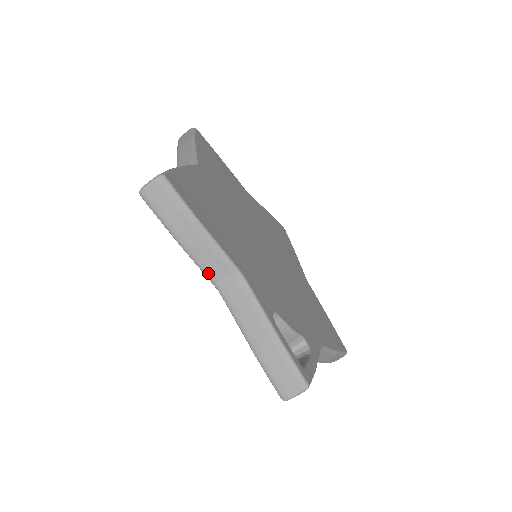
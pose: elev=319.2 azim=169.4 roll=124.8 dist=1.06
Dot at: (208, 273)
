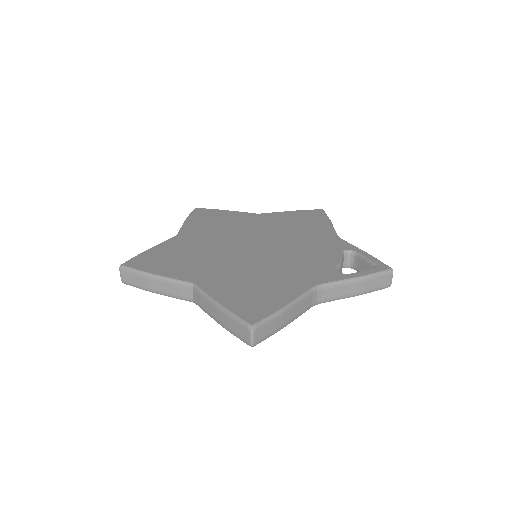
Dot at: (306, 310)
